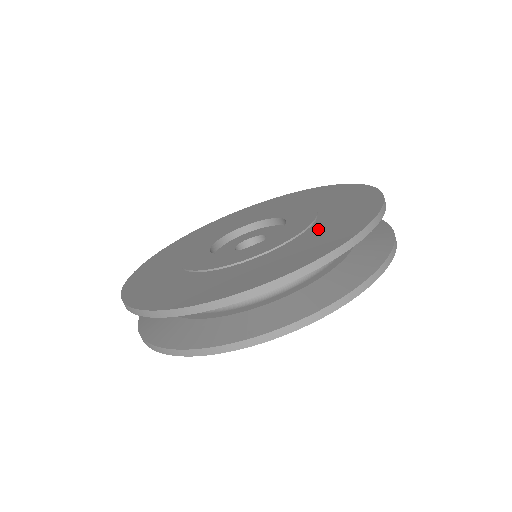
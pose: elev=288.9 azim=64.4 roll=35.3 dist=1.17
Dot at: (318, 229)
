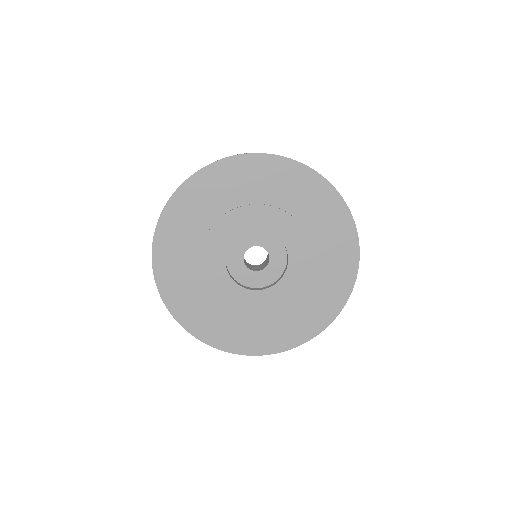
Dot at: (260, 322)
